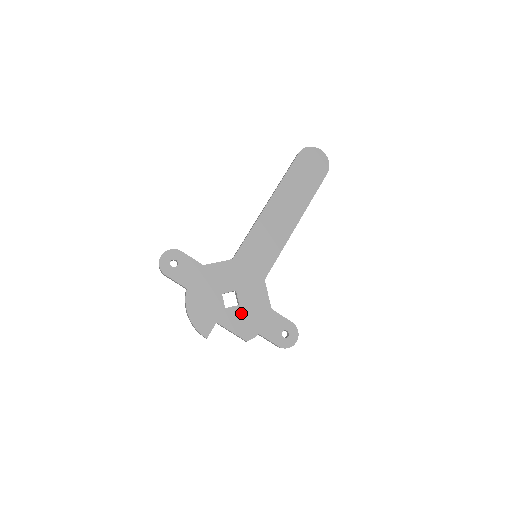
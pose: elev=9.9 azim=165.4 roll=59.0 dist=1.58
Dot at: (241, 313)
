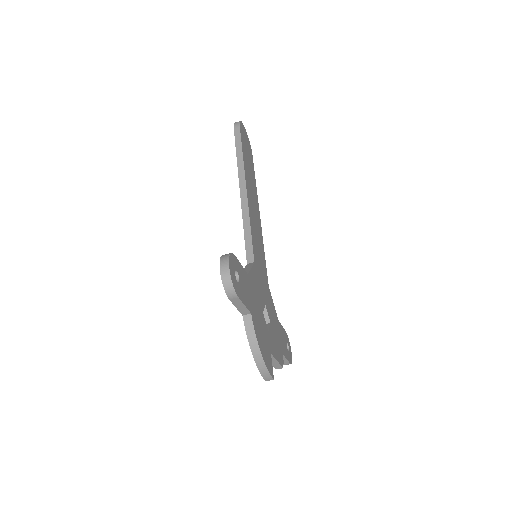
Dot at: (273, 333)
